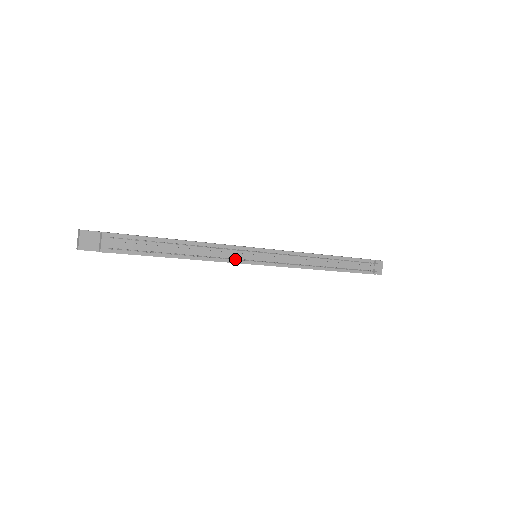
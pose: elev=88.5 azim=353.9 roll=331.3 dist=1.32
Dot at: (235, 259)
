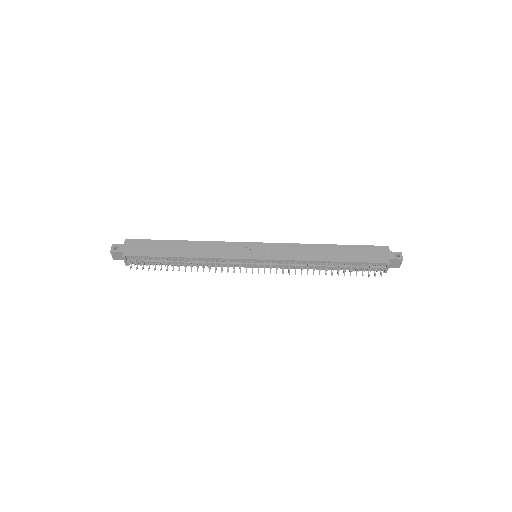
Dot at: (227, 271)
